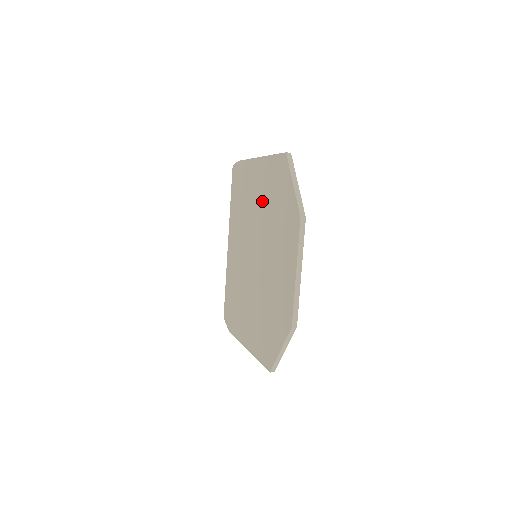
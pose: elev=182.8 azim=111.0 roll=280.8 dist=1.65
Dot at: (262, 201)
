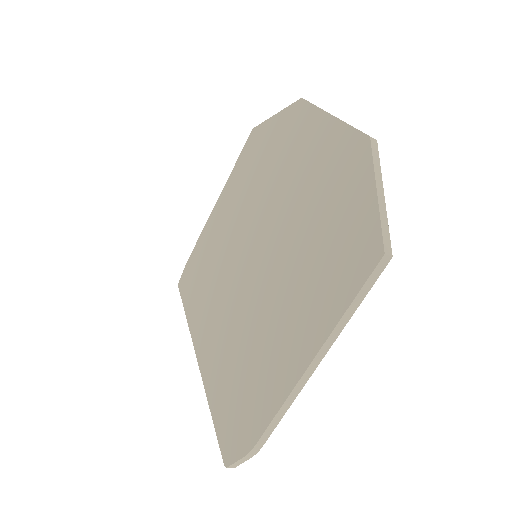
Dot at: (240, 202)
